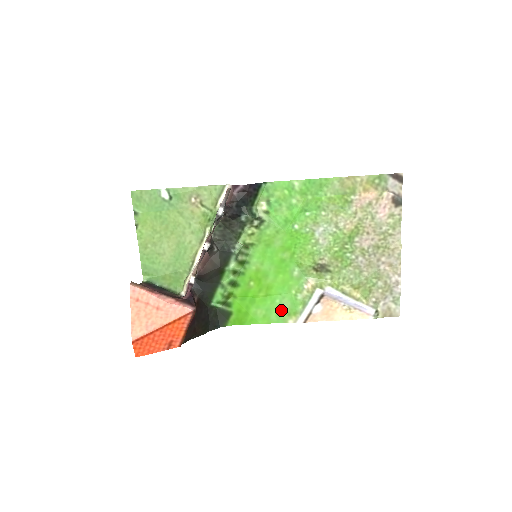
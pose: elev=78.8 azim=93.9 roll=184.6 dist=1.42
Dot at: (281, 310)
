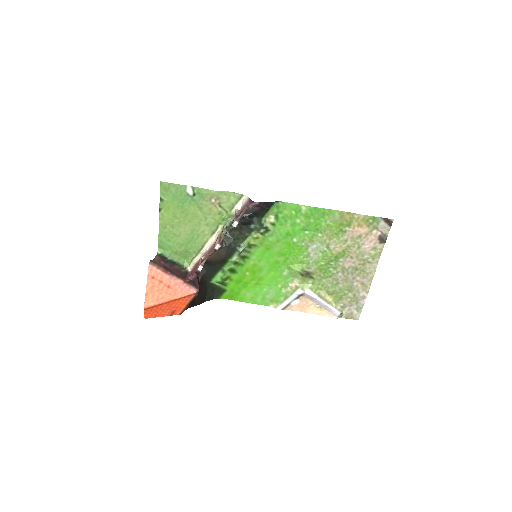
Dot at: (266, 297)
